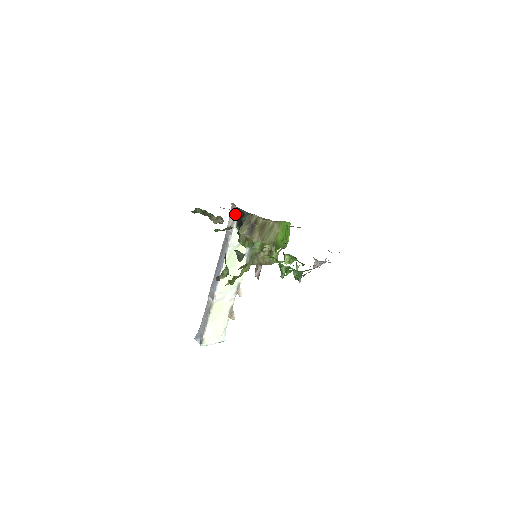
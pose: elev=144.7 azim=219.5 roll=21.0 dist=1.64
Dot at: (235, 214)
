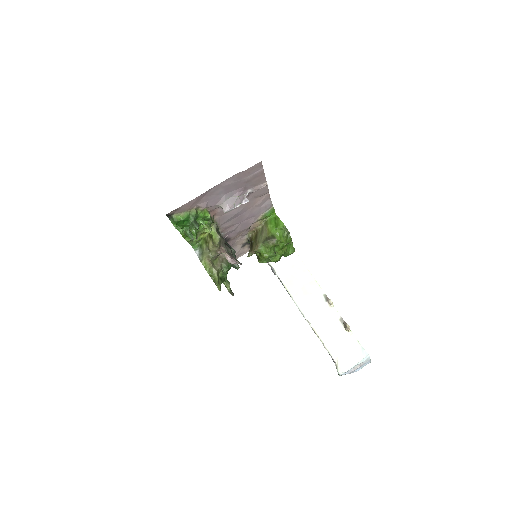
Dot at: occluded
